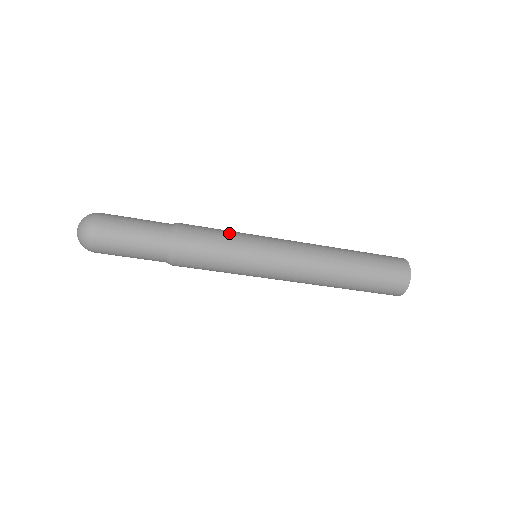
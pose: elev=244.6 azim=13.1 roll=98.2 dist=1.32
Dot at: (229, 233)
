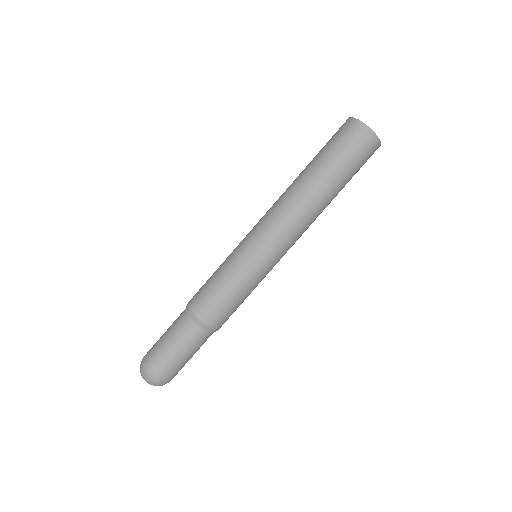
Dot at: (225, 275)
